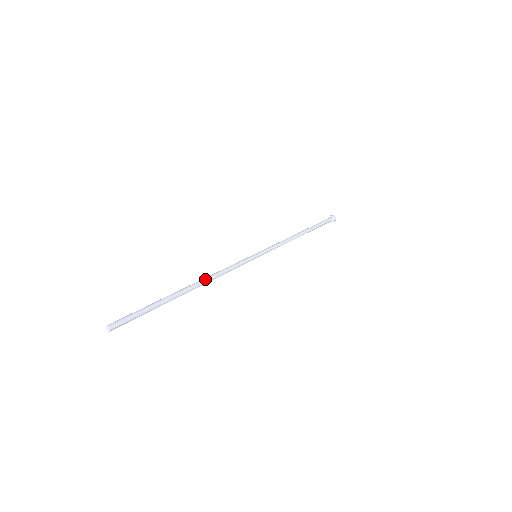
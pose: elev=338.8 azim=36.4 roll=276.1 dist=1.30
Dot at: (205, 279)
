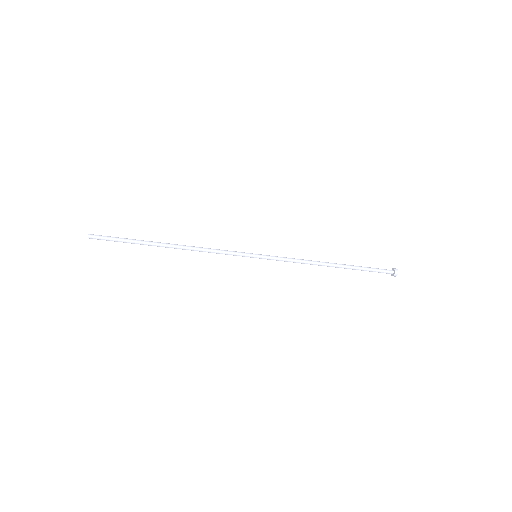
Dot at: (186, 247)
